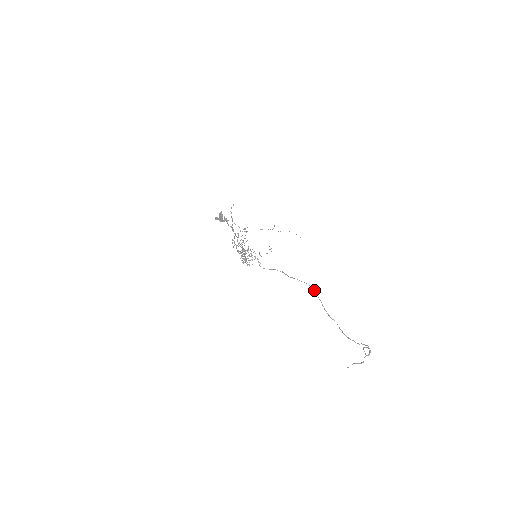
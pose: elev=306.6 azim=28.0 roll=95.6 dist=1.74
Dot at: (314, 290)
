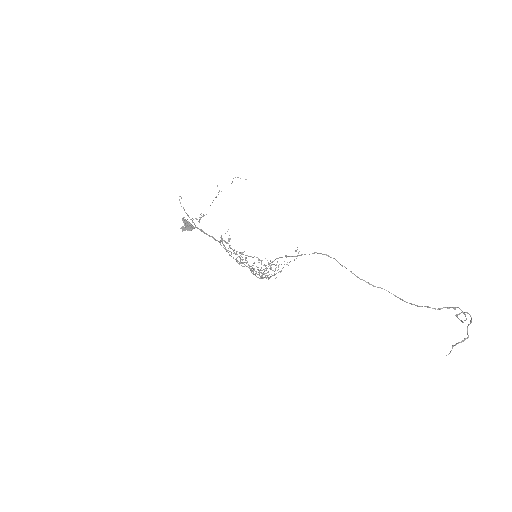
Dot at: (329, 256)
